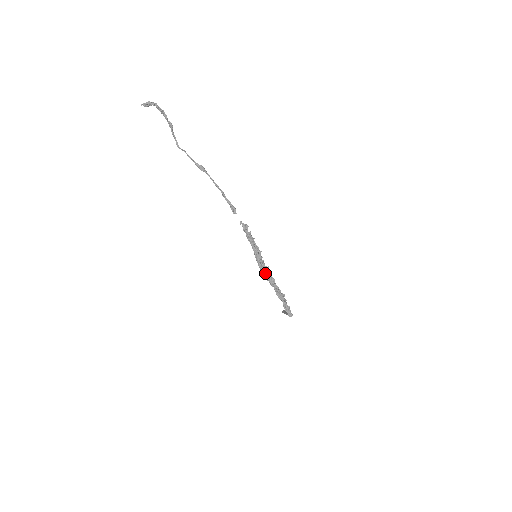
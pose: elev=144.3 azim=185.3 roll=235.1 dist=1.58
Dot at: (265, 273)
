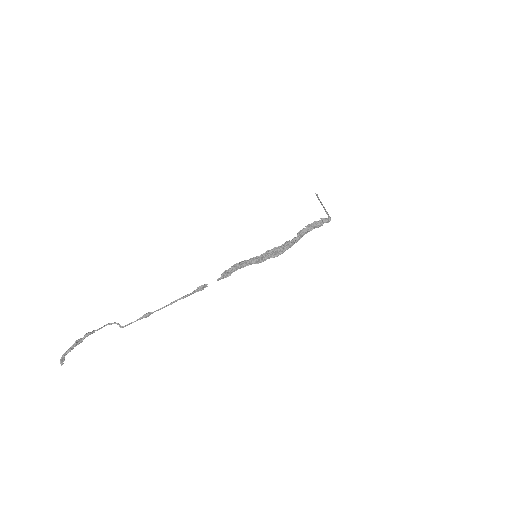
Dot at: (278, 255)
